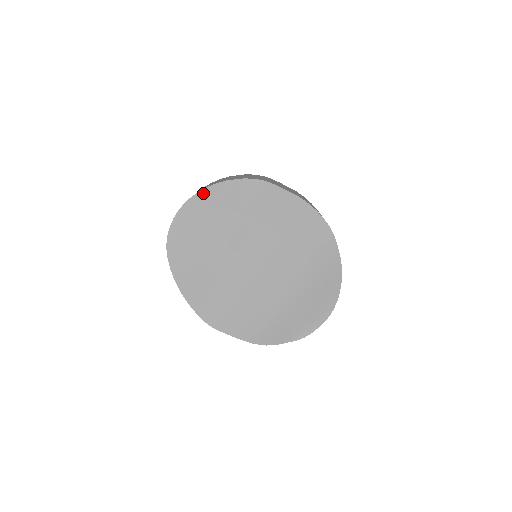
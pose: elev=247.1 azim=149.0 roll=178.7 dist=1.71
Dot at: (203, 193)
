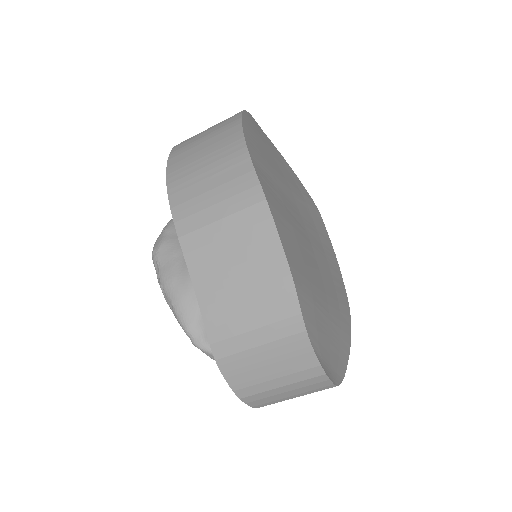
Dot at: (279, 153)
